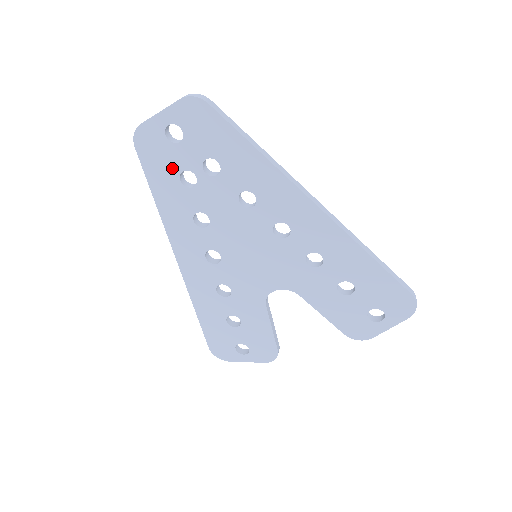
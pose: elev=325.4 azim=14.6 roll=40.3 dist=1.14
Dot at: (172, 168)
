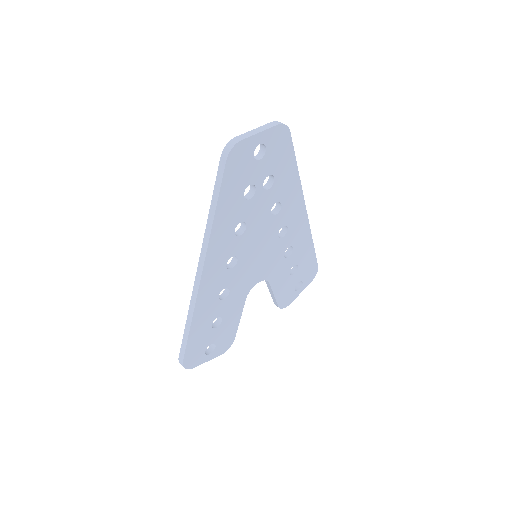
Dot at: (244, 182)
